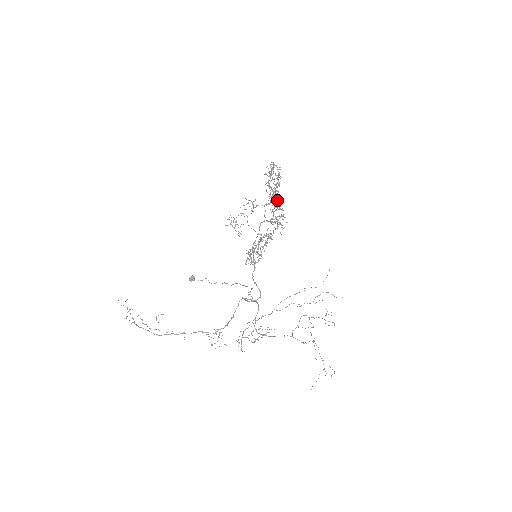
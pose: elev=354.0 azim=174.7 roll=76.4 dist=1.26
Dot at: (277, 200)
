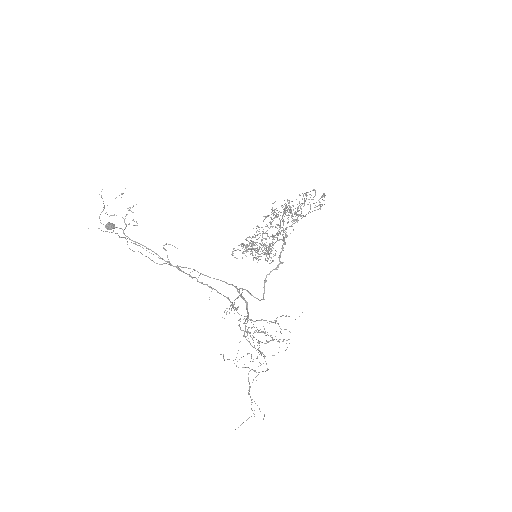
Dot at: occluded
